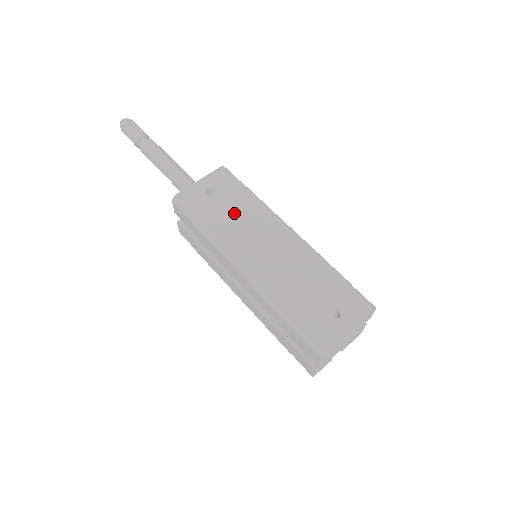
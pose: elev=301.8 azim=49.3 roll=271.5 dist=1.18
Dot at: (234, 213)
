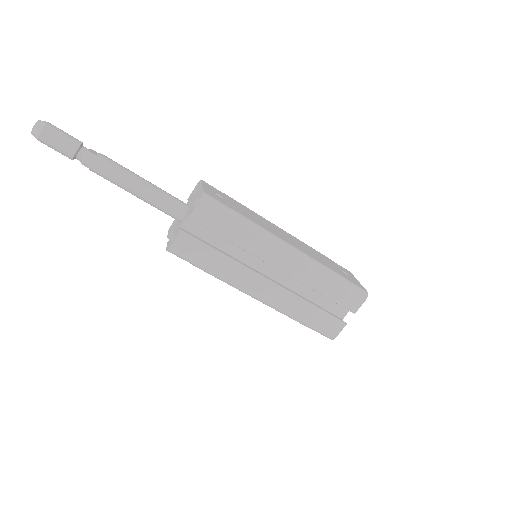
Dot at: (248, 212)
